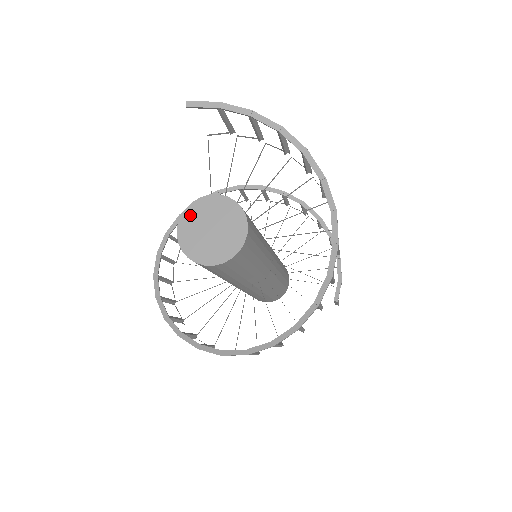
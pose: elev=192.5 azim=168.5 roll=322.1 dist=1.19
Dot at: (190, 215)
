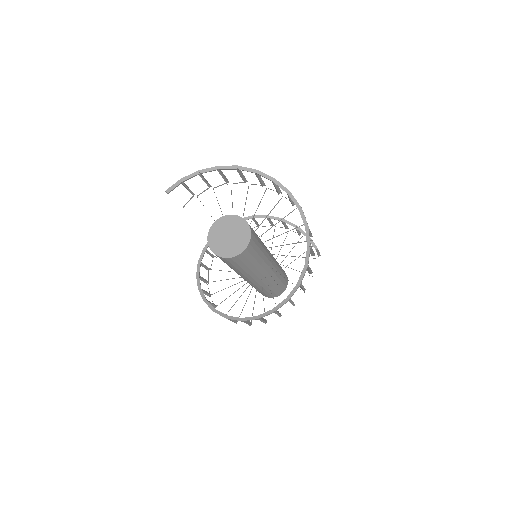
Dot at: (212, 240)
